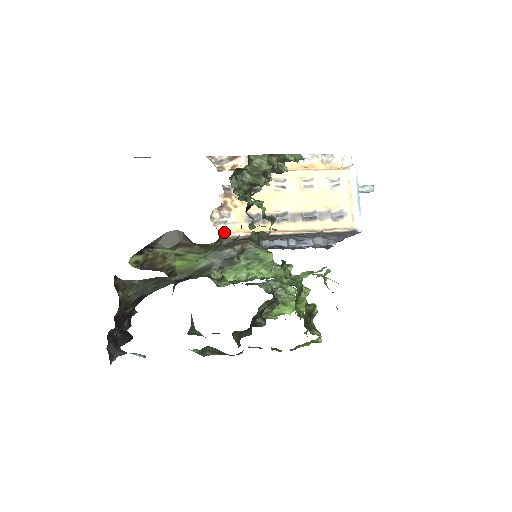
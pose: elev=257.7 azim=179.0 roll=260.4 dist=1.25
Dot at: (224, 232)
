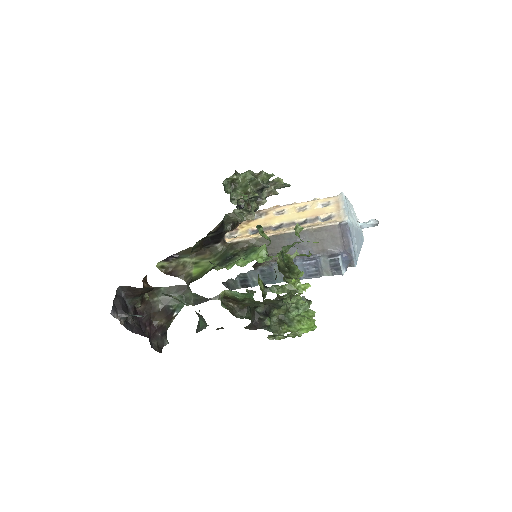
Dot at: (230, 240)
